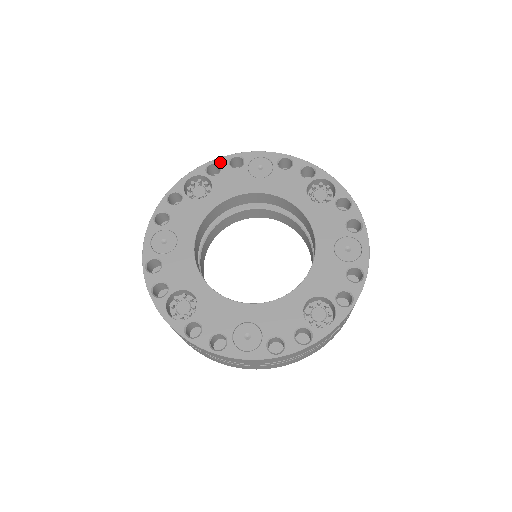
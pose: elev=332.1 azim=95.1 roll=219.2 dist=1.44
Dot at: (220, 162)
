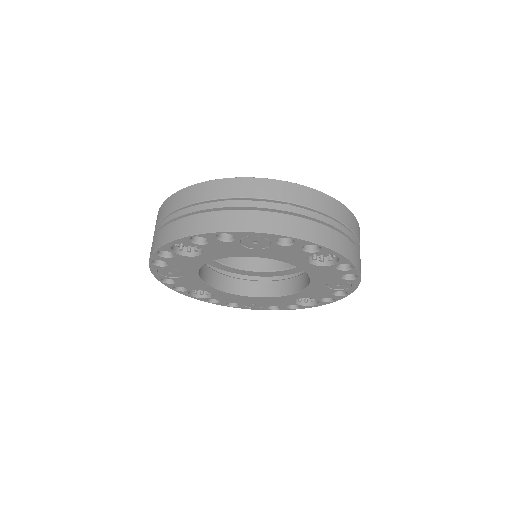
Dot at: (205, 237)
